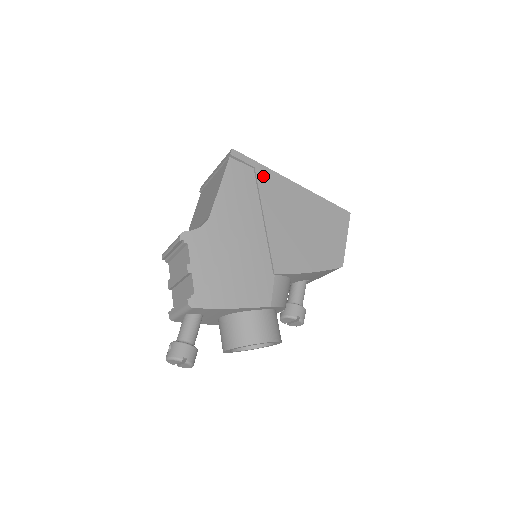
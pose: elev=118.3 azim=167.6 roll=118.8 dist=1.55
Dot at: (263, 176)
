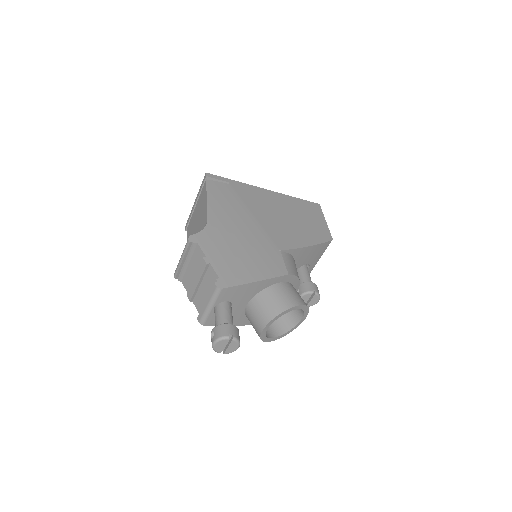
Dot at: (239, 187)
